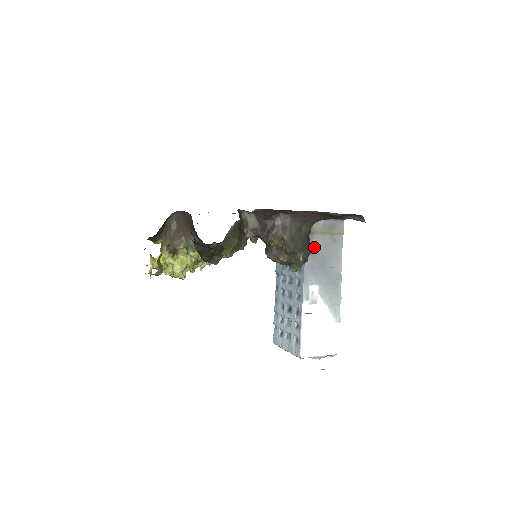
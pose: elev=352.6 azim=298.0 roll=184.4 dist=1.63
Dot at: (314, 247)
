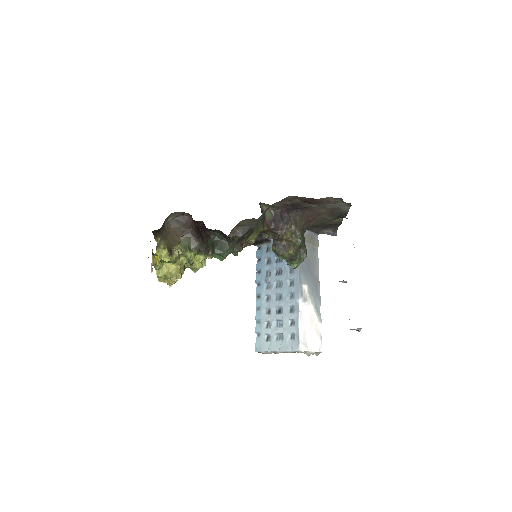
Dot at: occluded
